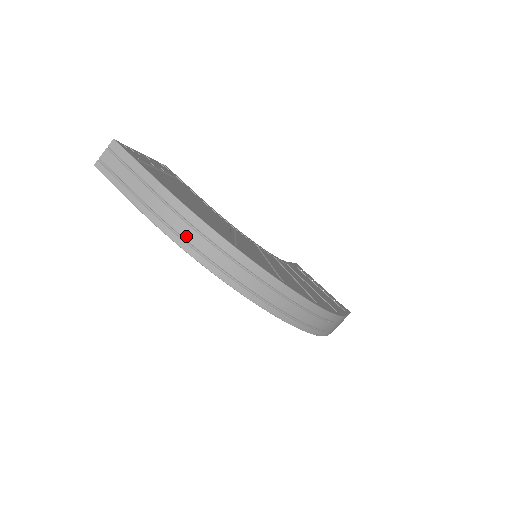
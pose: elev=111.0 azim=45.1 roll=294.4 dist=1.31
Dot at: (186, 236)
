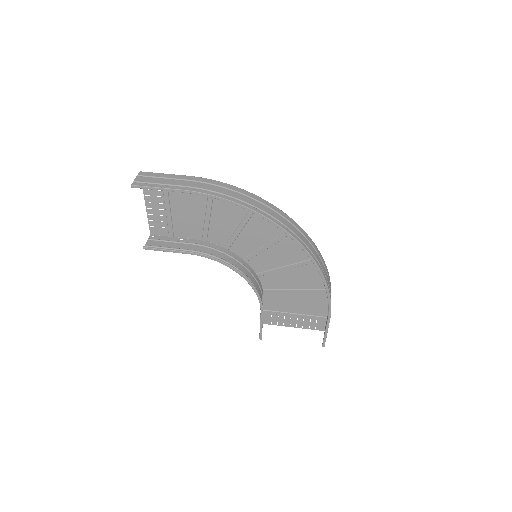
Dot at: (229, 194)
